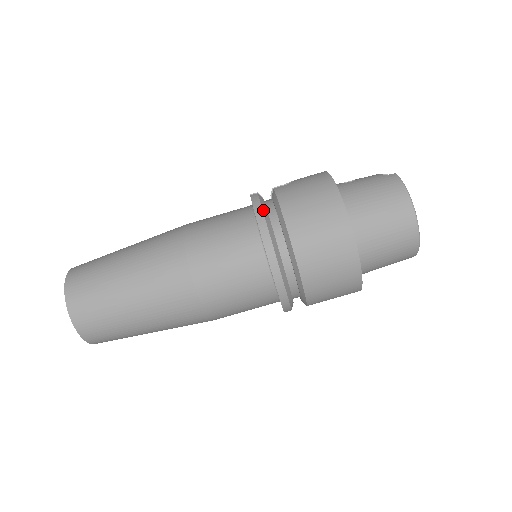
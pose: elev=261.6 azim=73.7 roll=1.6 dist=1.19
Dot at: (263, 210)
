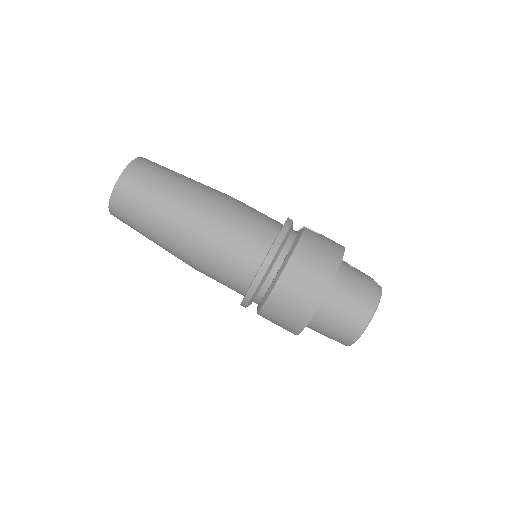
Dot at: (287, 234)
